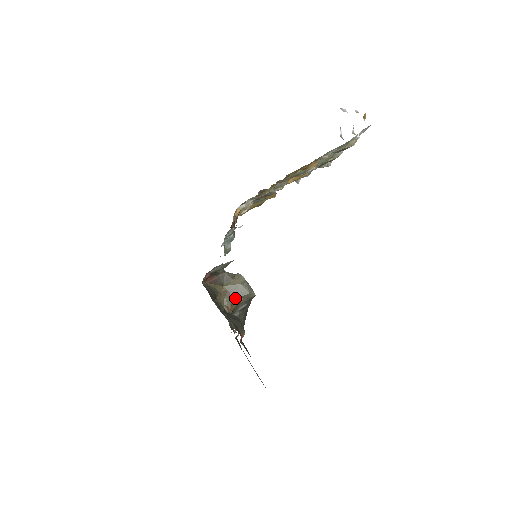
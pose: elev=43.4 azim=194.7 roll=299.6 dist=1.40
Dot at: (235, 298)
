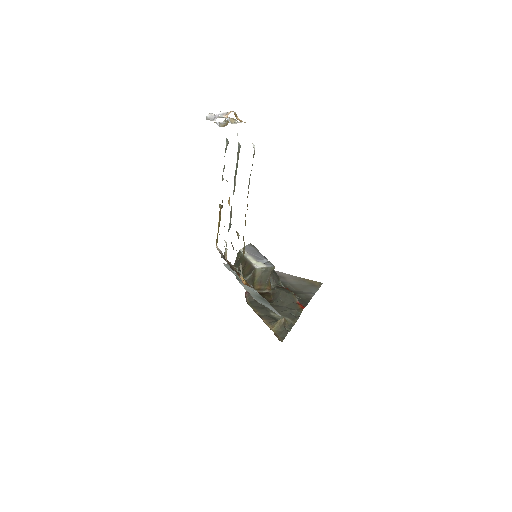
Dot at: (266, 281)
